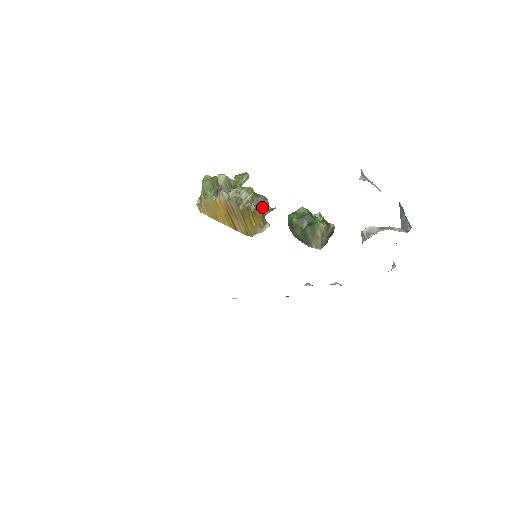
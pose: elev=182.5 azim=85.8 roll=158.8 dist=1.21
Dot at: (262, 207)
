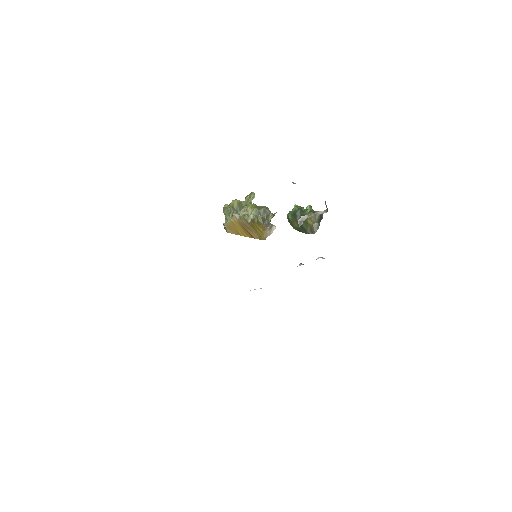
Dot at: (259, 217)
